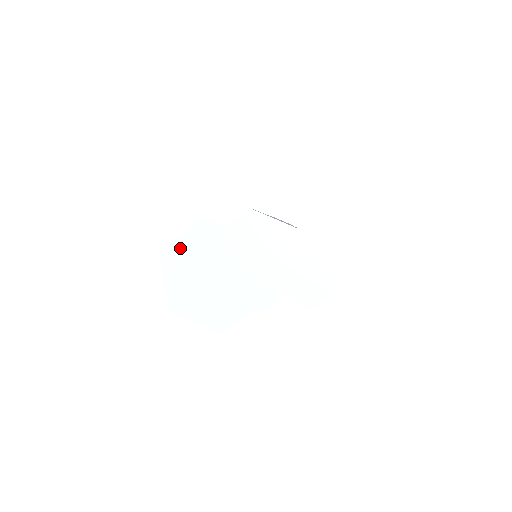
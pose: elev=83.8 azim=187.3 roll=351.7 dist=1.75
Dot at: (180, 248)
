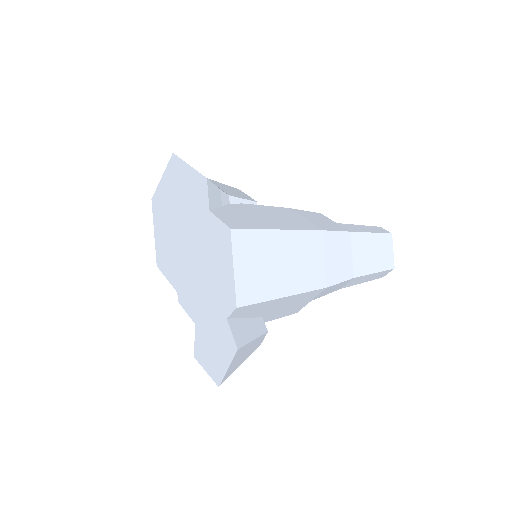
Dot at: (182, 172)
